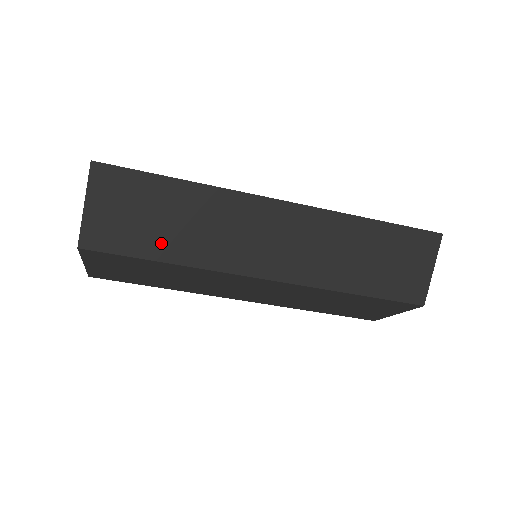
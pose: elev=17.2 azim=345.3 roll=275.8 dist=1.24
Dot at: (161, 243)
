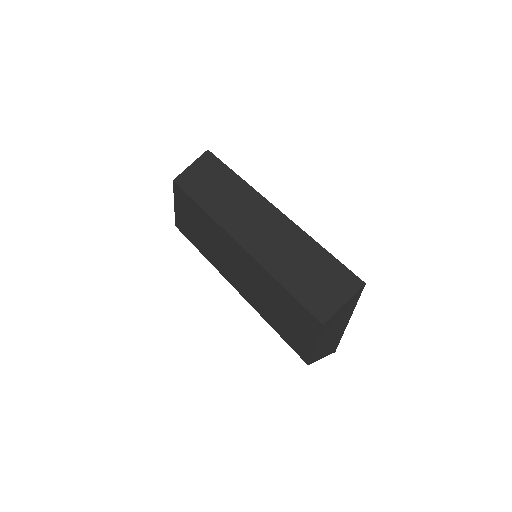
Dot at: (206, 197)
